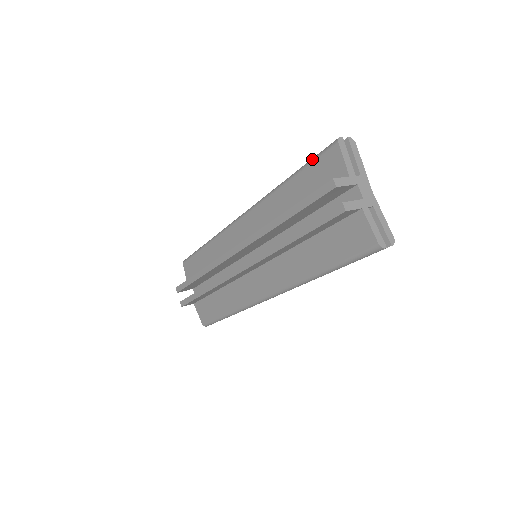
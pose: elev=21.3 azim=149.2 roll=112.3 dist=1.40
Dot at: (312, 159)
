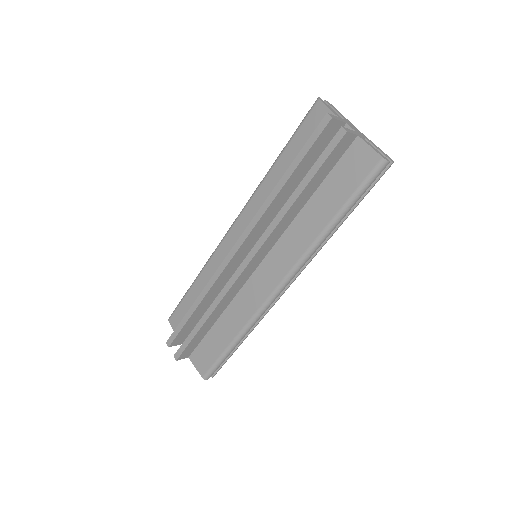
Dot at: occluded
